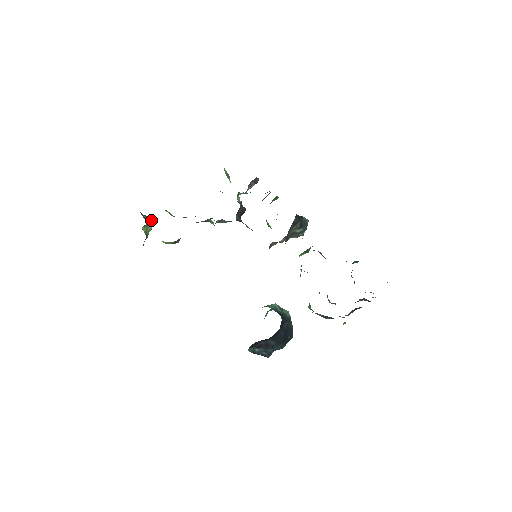
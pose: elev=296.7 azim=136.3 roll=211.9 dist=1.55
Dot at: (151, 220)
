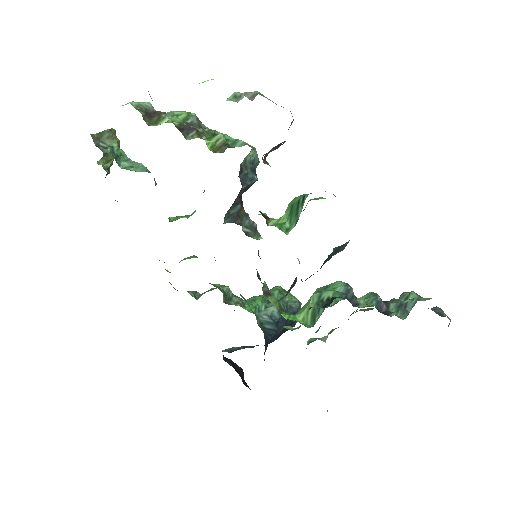
Dot at: (114, 143)
